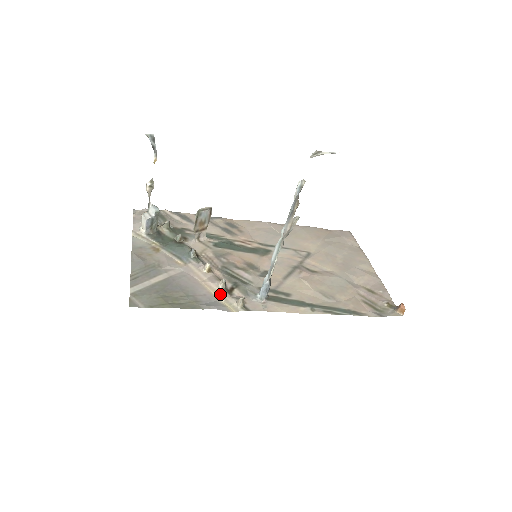
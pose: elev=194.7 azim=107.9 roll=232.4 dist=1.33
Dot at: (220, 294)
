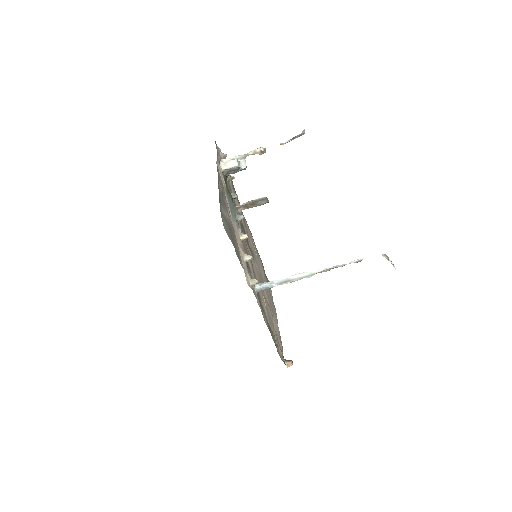
Dot at: (244, 264)
